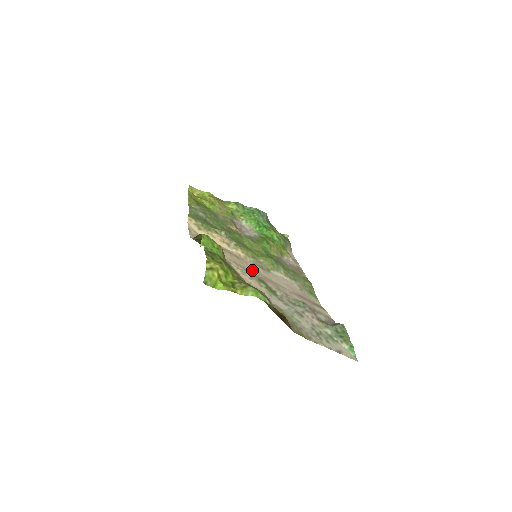
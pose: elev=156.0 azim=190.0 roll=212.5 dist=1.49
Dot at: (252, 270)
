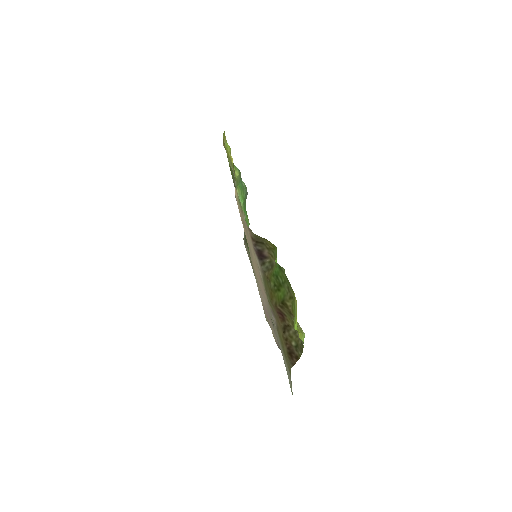
Dot at: (257, 274)
